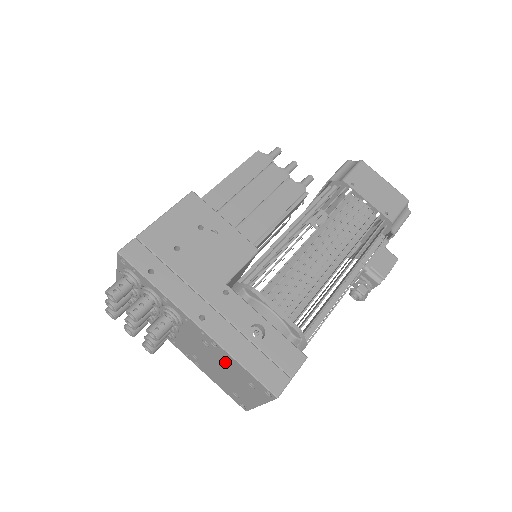
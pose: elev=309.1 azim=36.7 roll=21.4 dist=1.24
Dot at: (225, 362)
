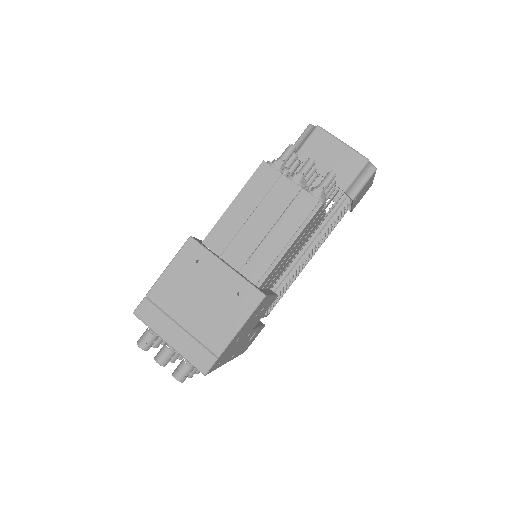
Dot at: occluded
